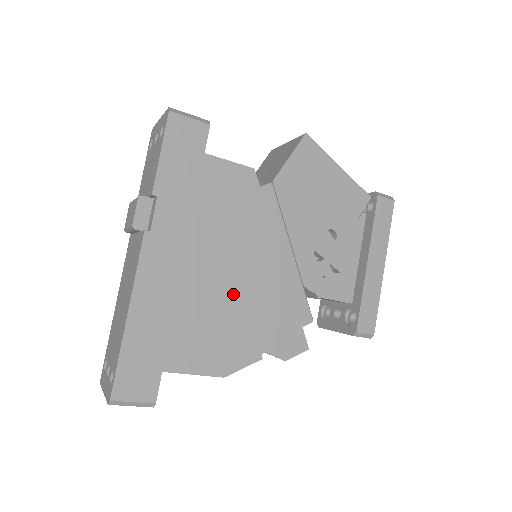
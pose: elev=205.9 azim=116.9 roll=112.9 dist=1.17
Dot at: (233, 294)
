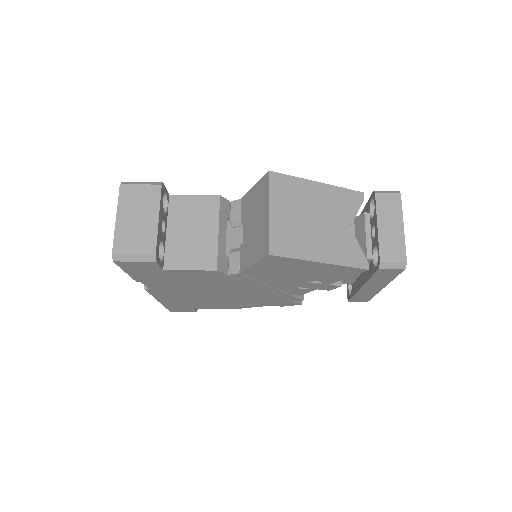
Dot at: (228, 297)
